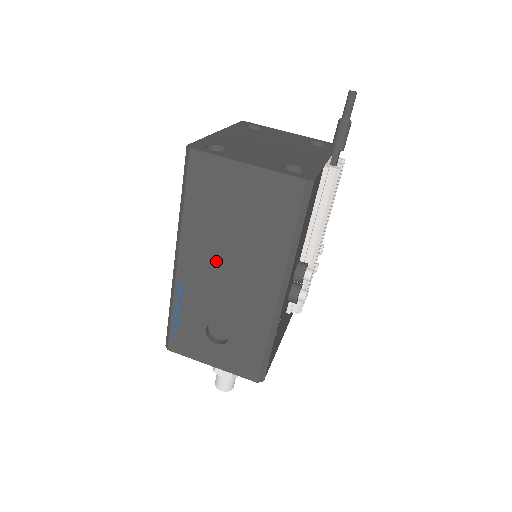
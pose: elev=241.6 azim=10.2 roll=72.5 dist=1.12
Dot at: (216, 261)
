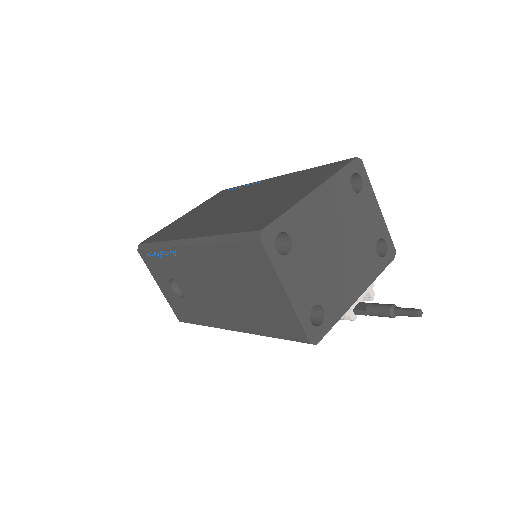
Dot at: (212, 279)
